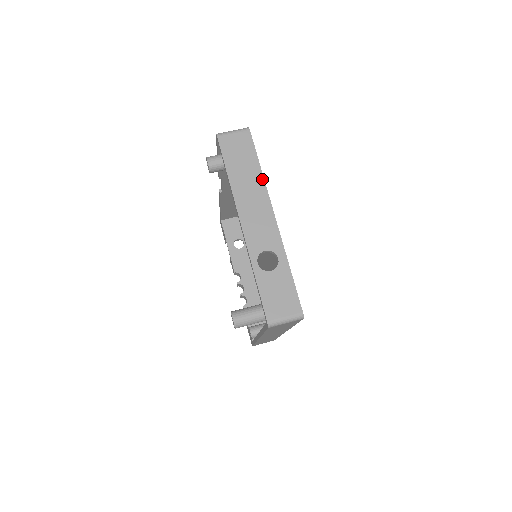
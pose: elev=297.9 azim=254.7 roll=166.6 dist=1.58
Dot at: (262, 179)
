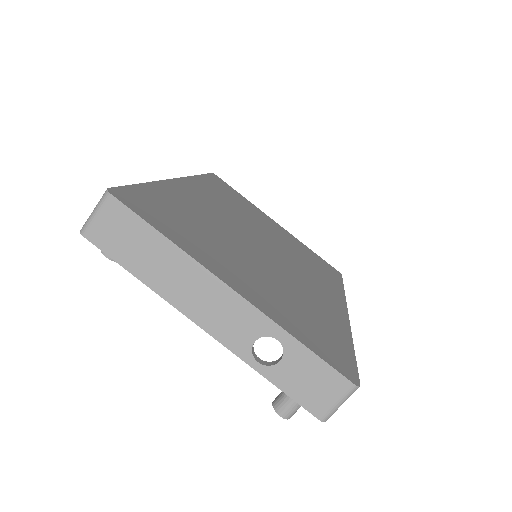
Dot at: (180, 252)
